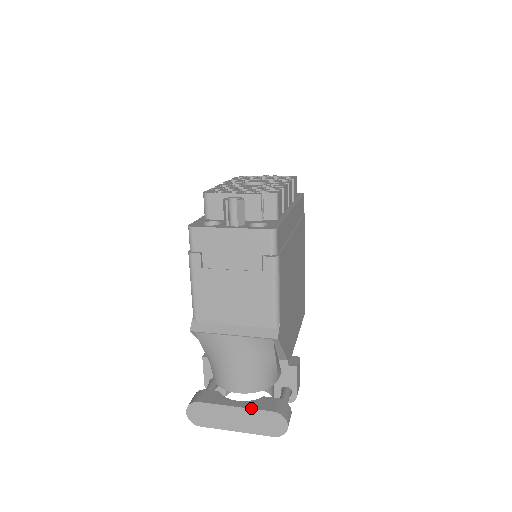
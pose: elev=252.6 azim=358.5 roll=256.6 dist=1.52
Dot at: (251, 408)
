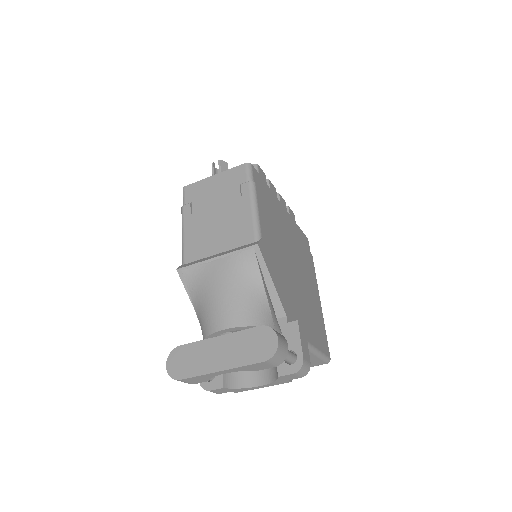
Dot at: occluded
